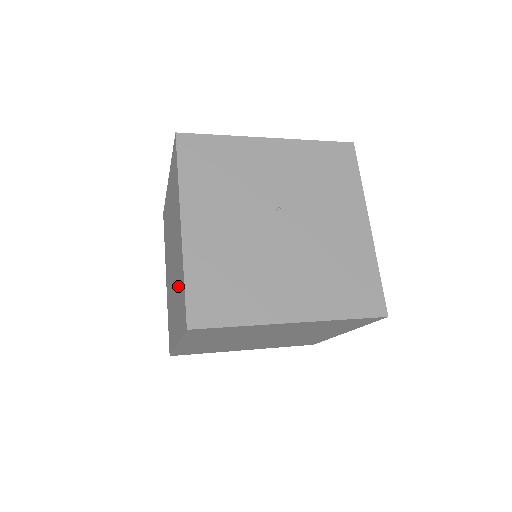
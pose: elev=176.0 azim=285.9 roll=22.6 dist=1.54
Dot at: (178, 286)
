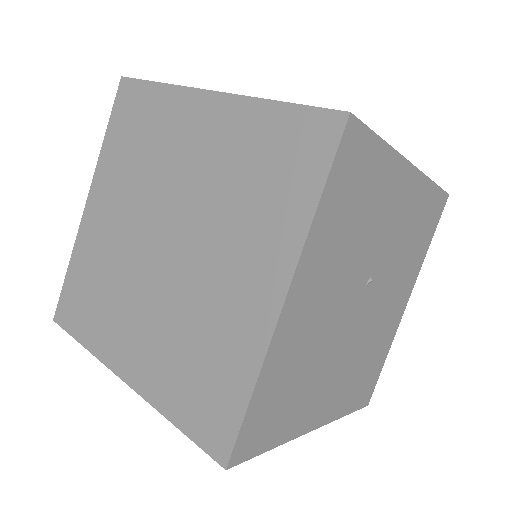
Dot at: (195, 343)
